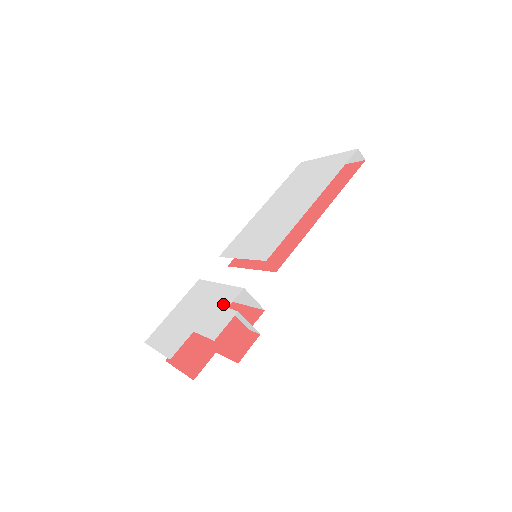
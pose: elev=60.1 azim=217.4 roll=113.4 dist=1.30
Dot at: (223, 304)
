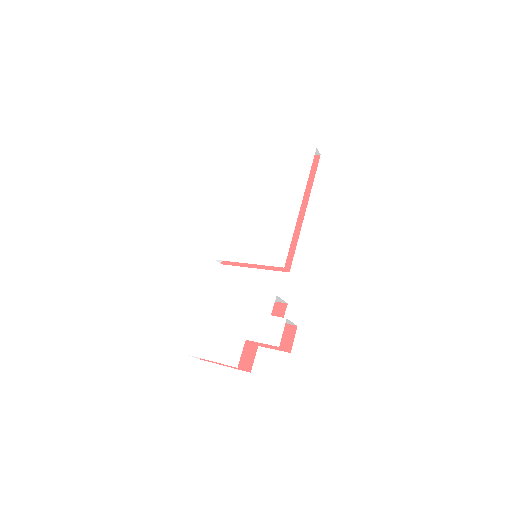
Dot at: (263, 312)
